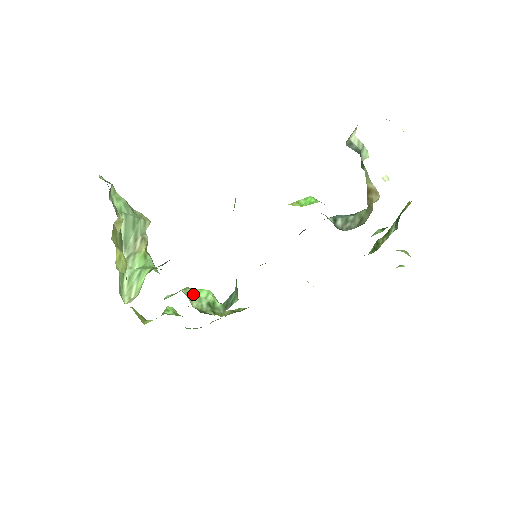
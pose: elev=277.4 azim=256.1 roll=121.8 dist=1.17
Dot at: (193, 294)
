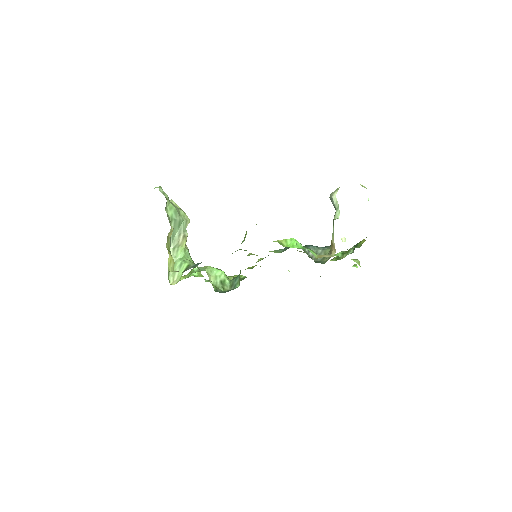
Dot at: (212, 272)
